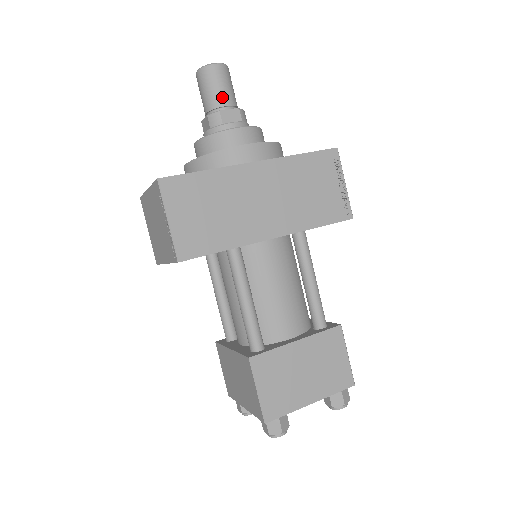
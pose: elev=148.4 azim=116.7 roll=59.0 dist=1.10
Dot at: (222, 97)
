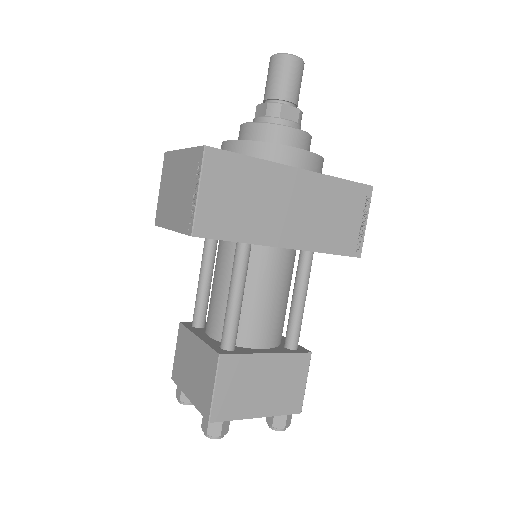
Dot at: (289, 91)
